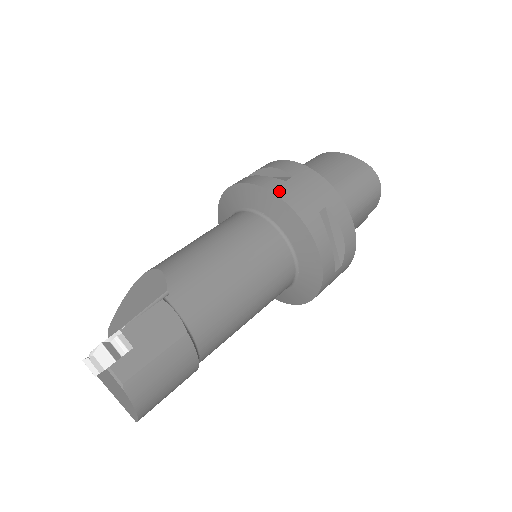
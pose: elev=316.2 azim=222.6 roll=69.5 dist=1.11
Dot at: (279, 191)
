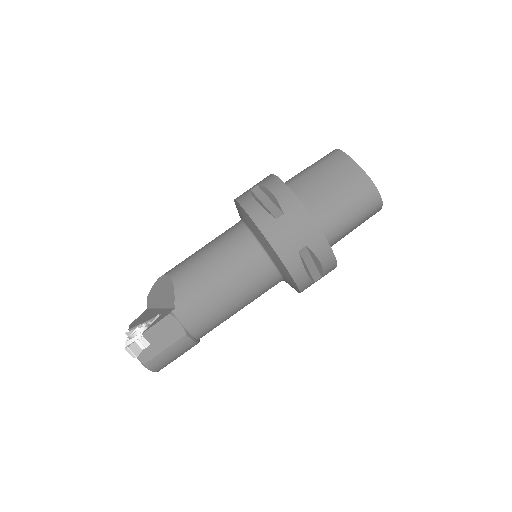
Dot at: (267, 231)
